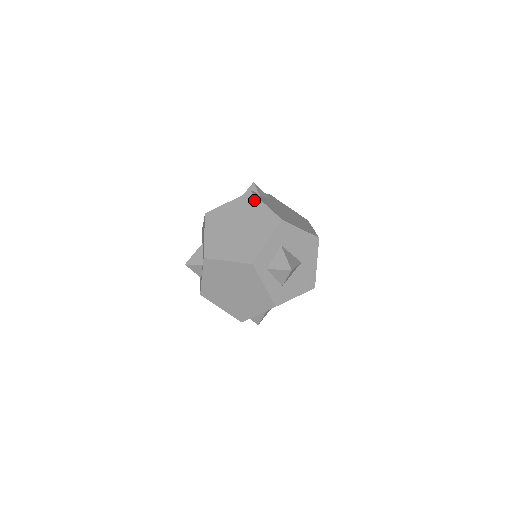
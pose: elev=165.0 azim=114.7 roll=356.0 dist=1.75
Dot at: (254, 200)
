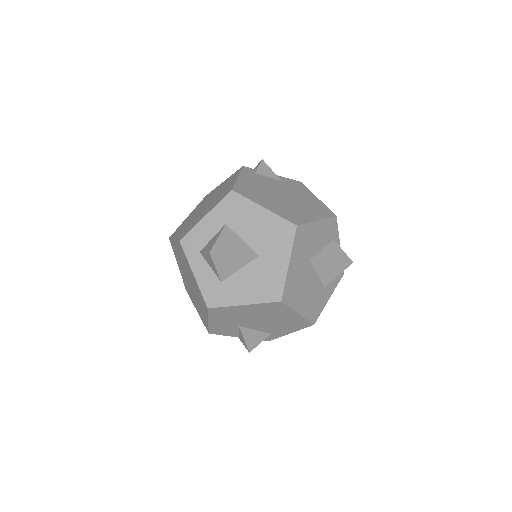
Dot at: (236, 174)
